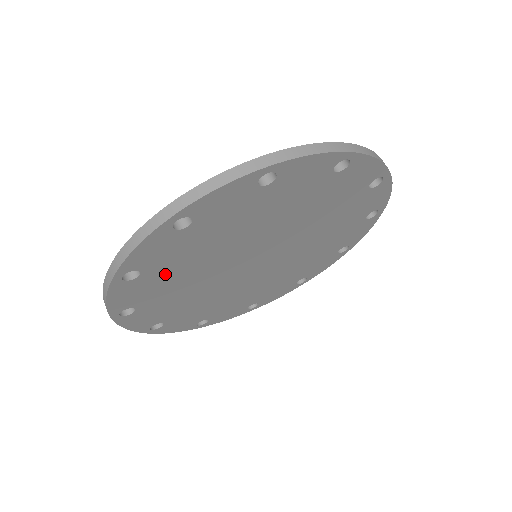
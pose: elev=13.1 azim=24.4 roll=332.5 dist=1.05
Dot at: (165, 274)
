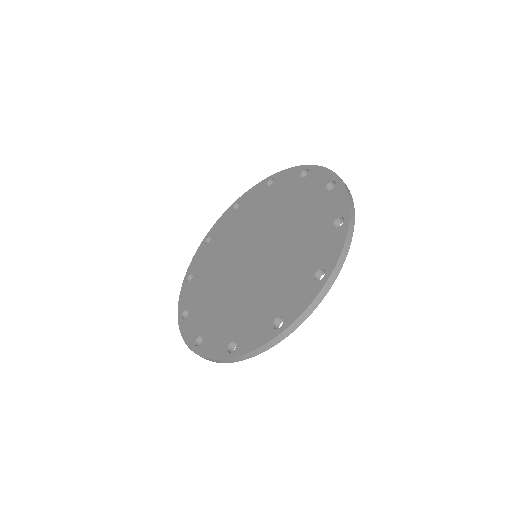
Dot at: occluded
